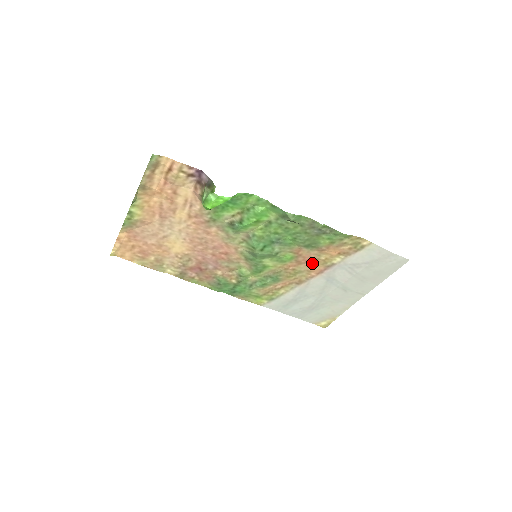
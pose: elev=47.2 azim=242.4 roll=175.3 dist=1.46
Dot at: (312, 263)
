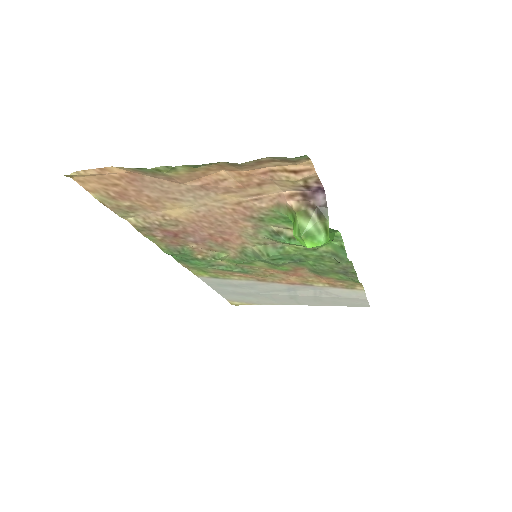
Dot at: (295, 277)
